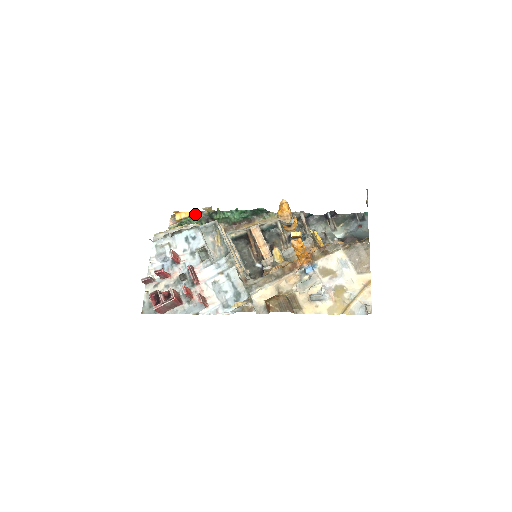
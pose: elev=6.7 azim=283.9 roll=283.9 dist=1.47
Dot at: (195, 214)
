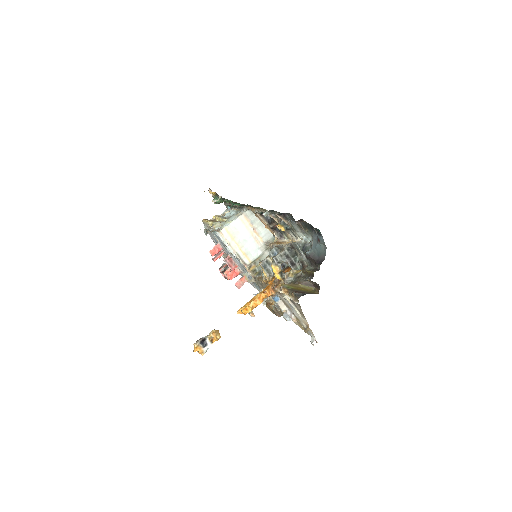
Dot at: (217, 194)
